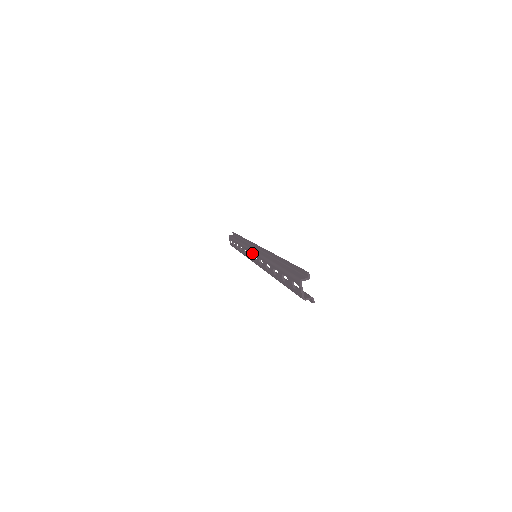
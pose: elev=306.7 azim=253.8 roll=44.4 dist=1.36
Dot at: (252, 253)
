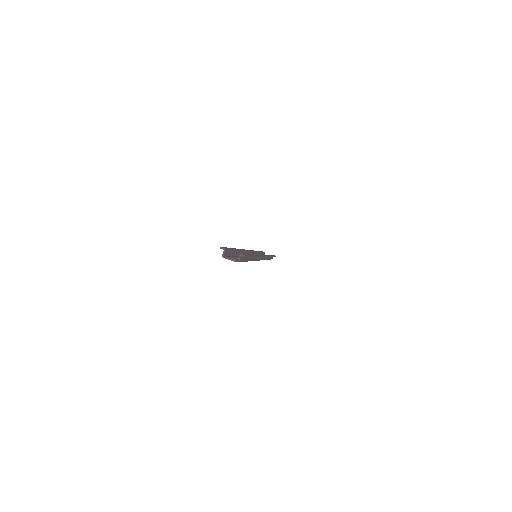
Dot at: occluded
